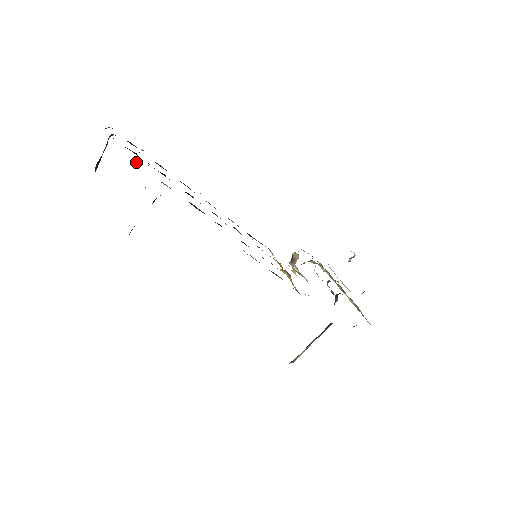
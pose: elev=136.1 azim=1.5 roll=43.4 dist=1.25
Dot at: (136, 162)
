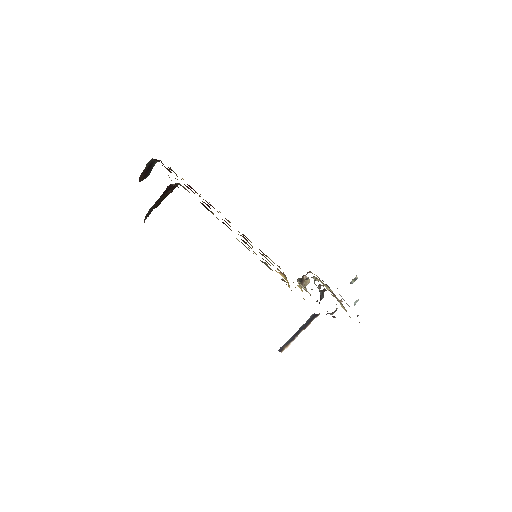
Dot at: occluded
